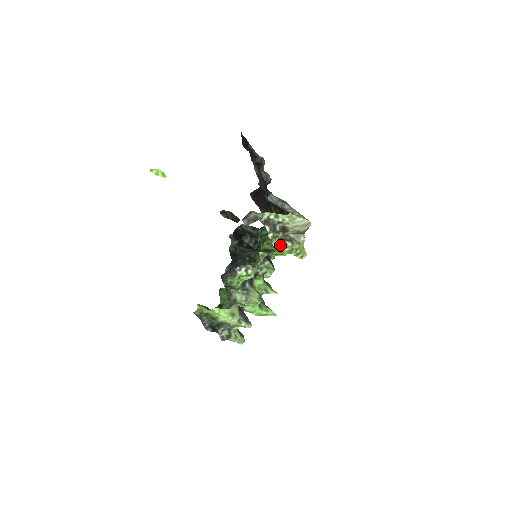
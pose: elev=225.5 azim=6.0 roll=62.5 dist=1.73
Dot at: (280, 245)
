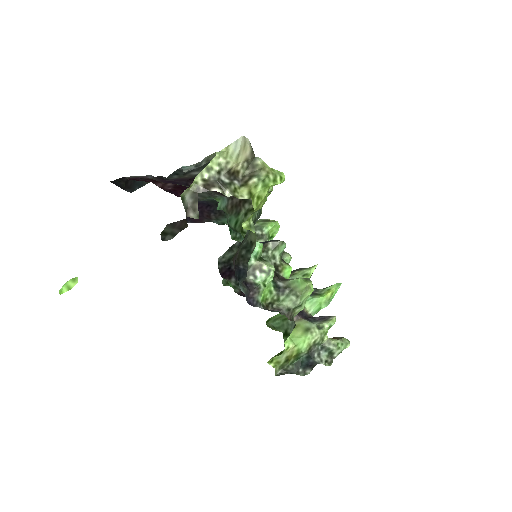
Dot at: (248, 191)
